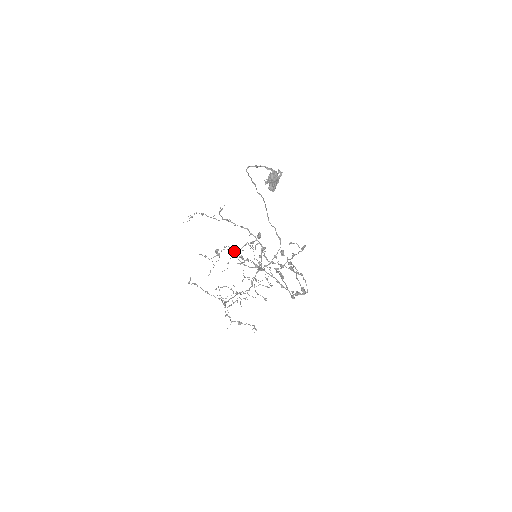
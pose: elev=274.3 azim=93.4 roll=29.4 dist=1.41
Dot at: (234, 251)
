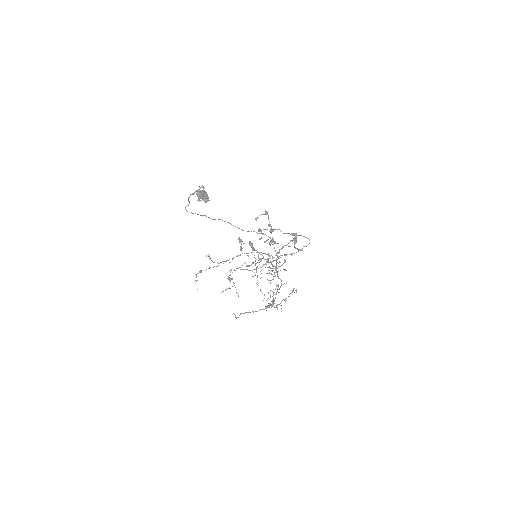
Dot at: (239, 267)
